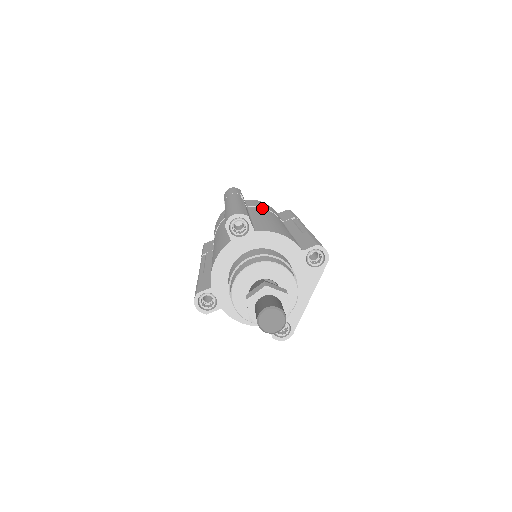
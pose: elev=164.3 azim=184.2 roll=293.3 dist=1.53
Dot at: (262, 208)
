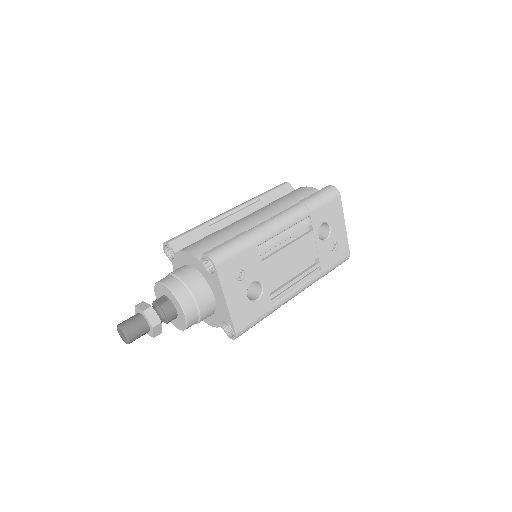
Dot at: (273, 203)
